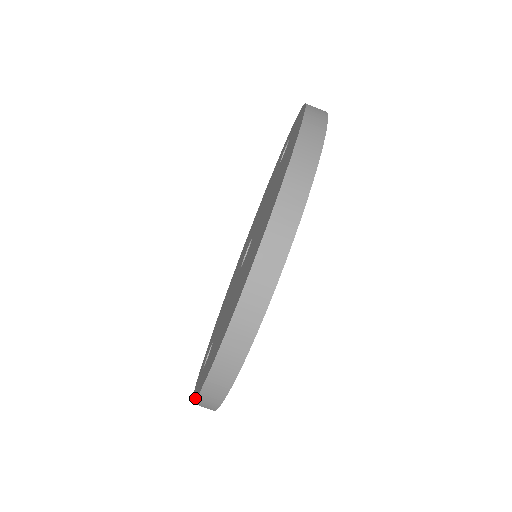
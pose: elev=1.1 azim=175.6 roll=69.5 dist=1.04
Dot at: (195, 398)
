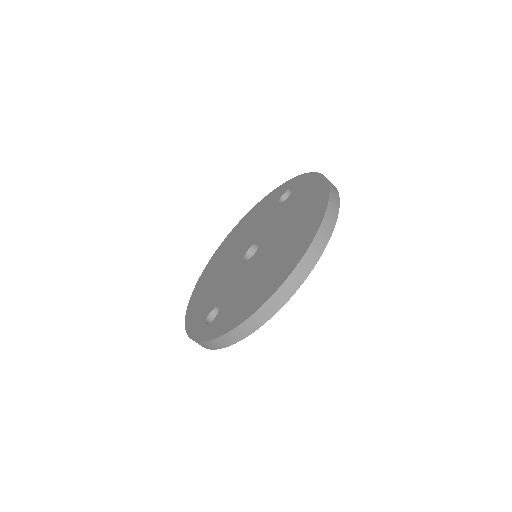
Dot at: (223, 333)
